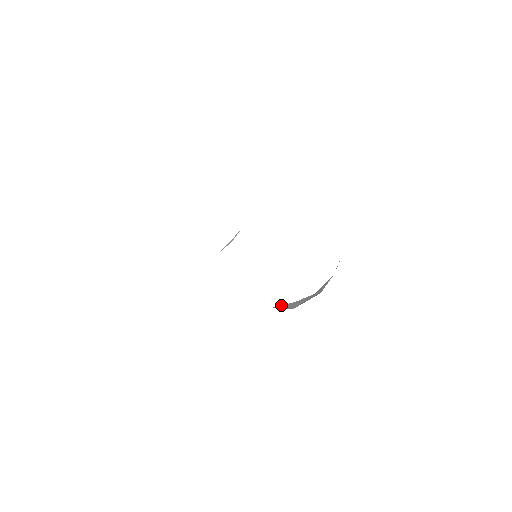
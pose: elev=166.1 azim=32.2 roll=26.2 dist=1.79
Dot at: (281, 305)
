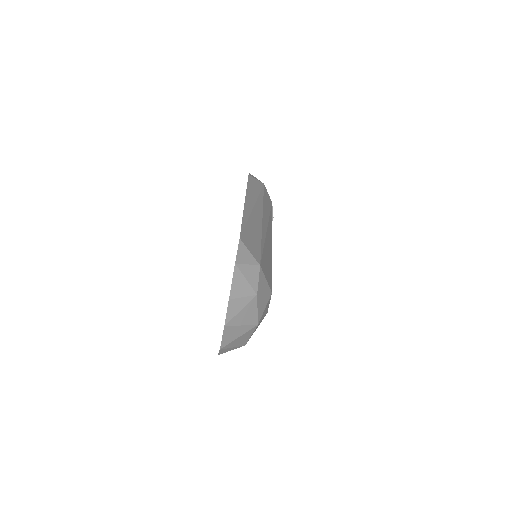
Dot at: occluded
